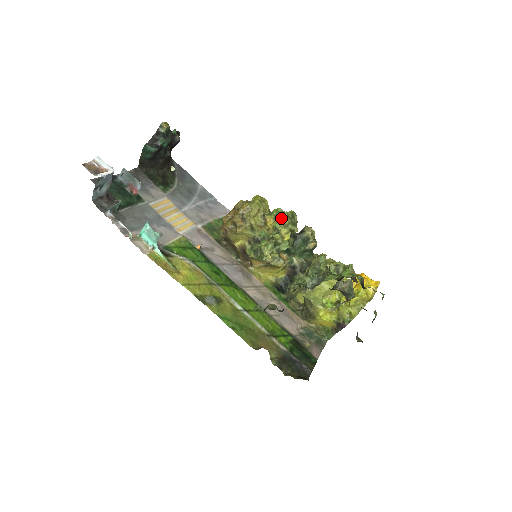
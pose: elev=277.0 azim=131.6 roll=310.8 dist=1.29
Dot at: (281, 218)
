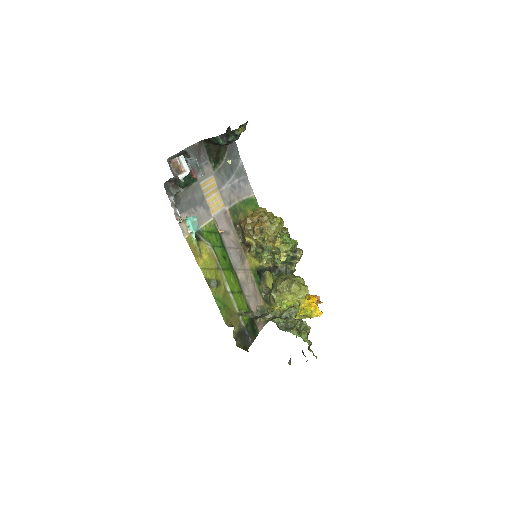
Dot at: (286, 246)
